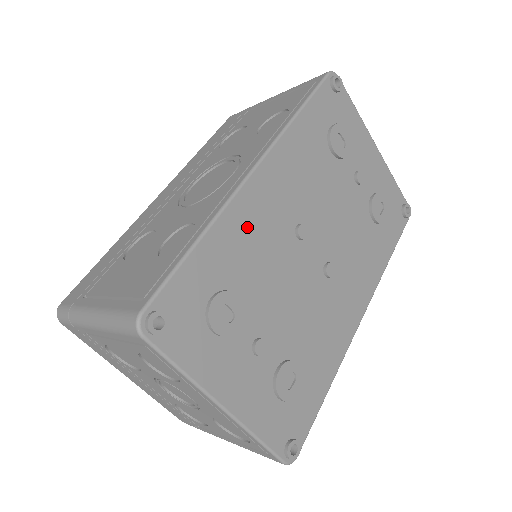
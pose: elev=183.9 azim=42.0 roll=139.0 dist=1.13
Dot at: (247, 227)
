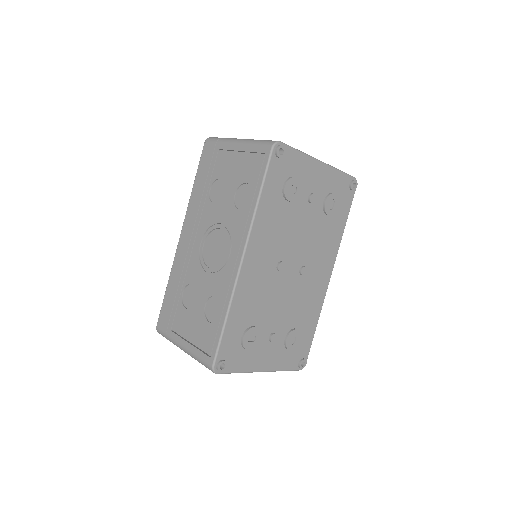
Dot at: (249, 291)
